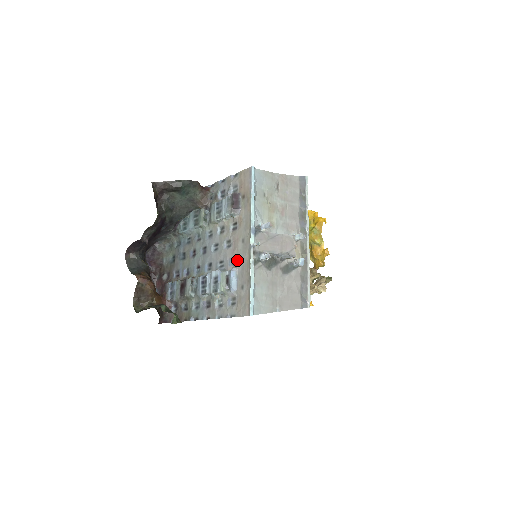
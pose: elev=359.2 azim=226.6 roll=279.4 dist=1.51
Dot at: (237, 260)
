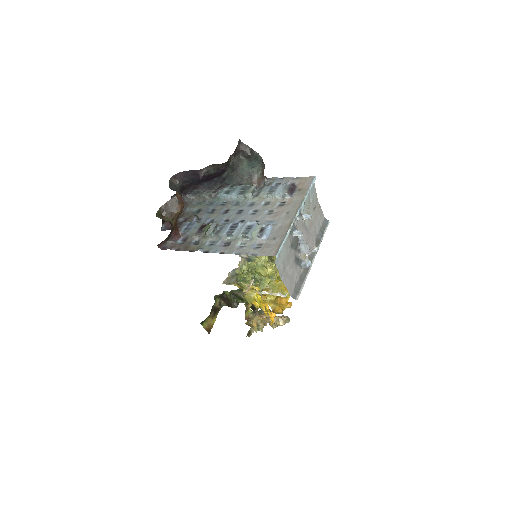
Dot at: (276, 222)
